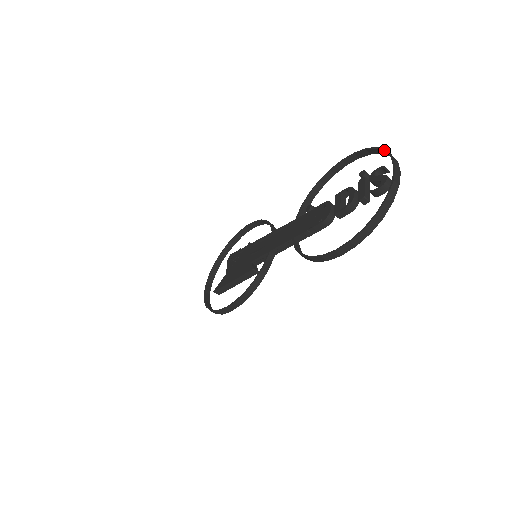
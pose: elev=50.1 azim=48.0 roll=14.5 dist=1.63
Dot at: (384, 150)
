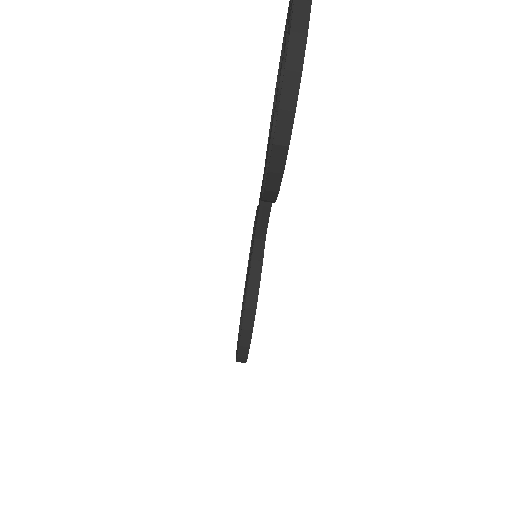
Dot at: out of frame
